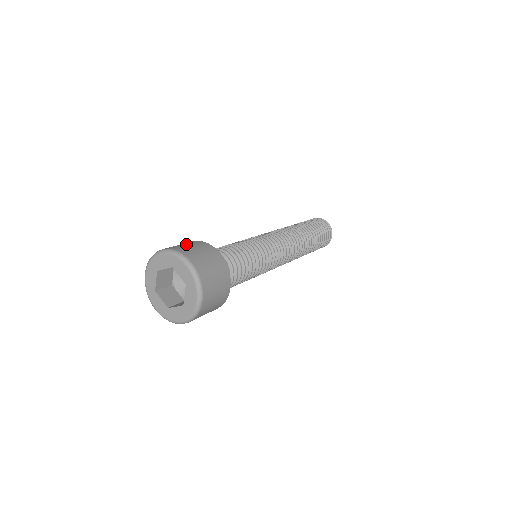
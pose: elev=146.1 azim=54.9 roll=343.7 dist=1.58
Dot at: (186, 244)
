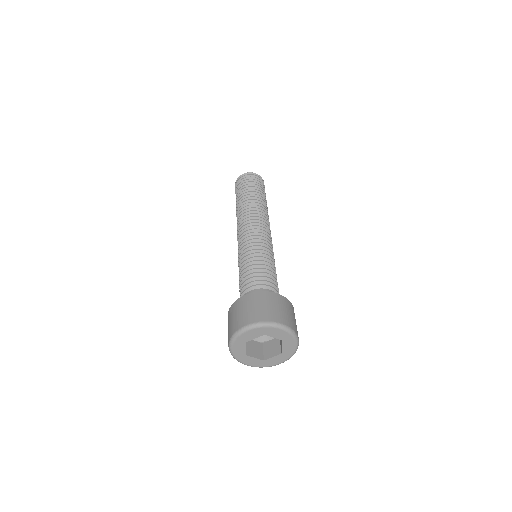
Dot at: (254, 306)
